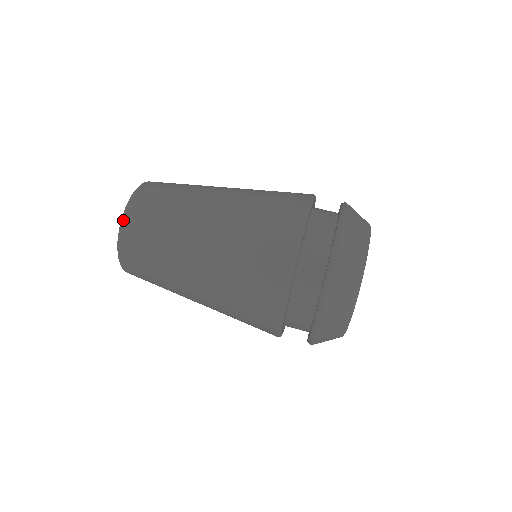
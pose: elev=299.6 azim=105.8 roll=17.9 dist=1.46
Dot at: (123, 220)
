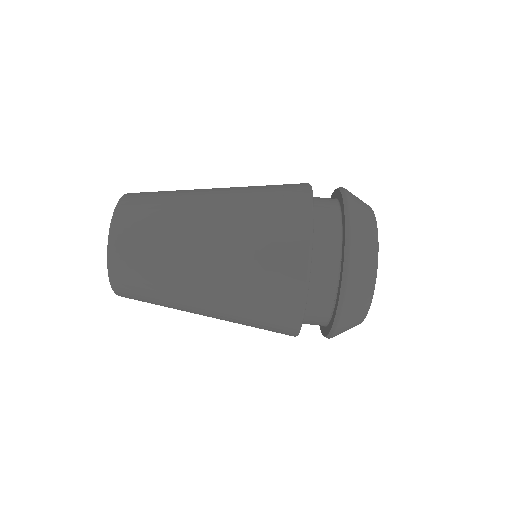
Dot at: (109, 250)
